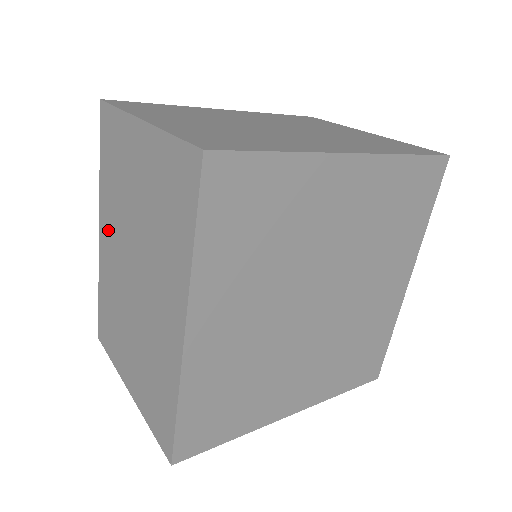
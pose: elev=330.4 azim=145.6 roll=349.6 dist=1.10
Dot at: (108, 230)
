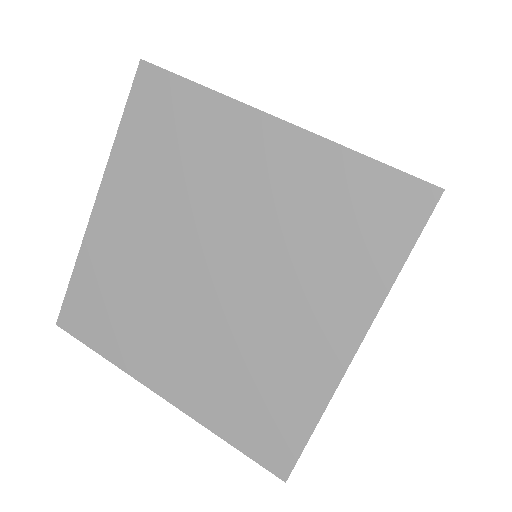
Dot at: occluded
